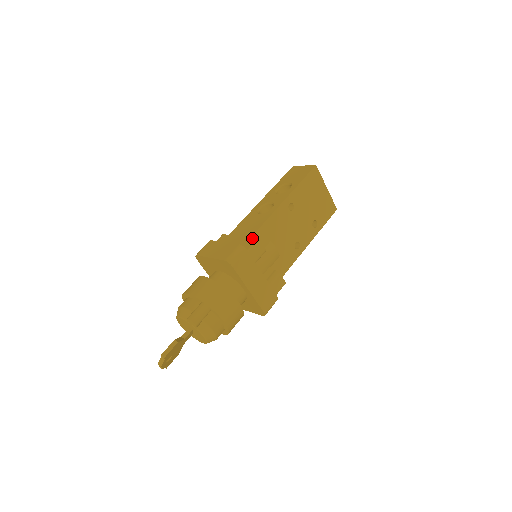
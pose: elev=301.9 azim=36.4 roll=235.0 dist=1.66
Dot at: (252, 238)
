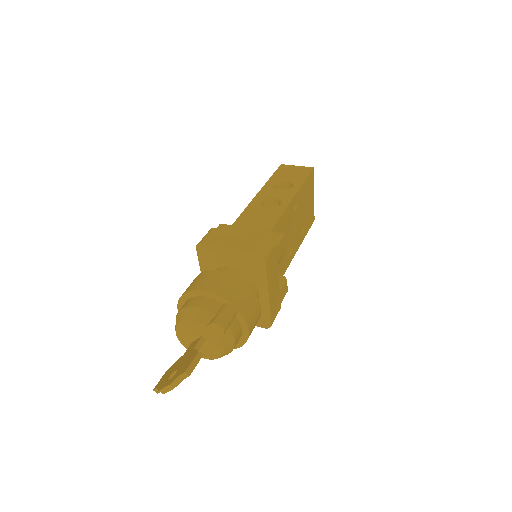
Dot at: (274, 232)
